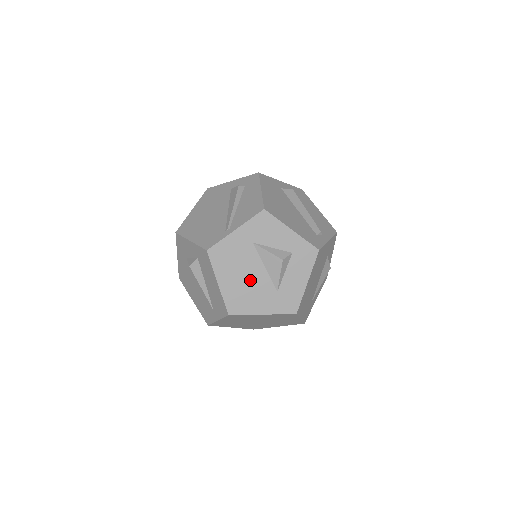
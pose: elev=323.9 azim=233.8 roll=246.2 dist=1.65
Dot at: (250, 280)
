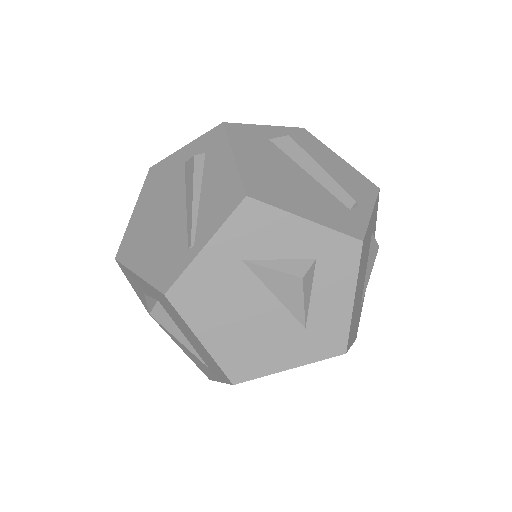
Dot at: (254, 322)
